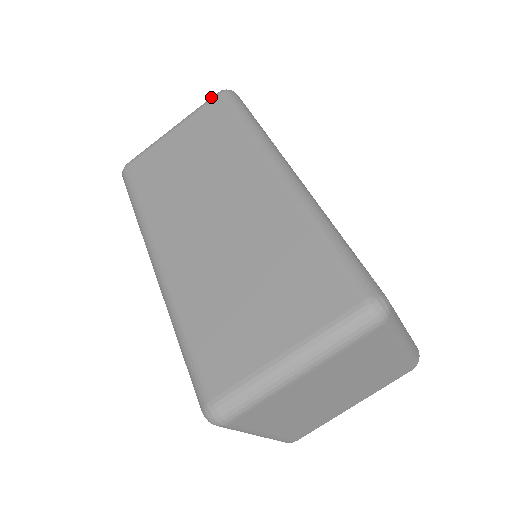
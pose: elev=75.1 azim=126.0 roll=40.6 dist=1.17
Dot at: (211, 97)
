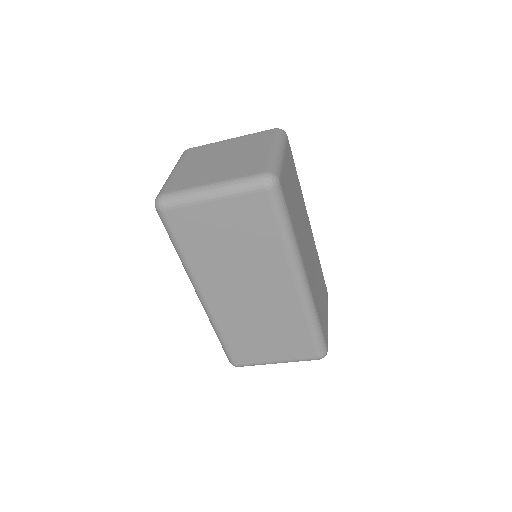
Dot at: (256, 183)
